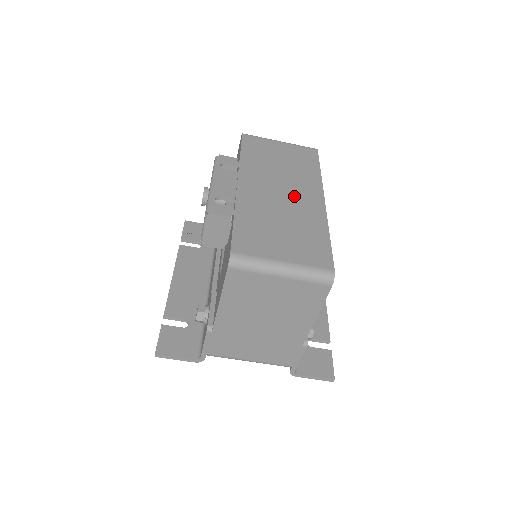
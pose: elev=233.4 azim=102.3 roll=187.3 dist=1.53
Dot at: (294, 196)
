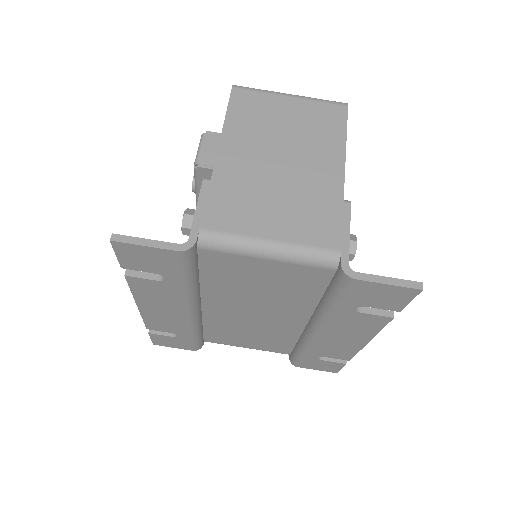
Dot at: occluded
